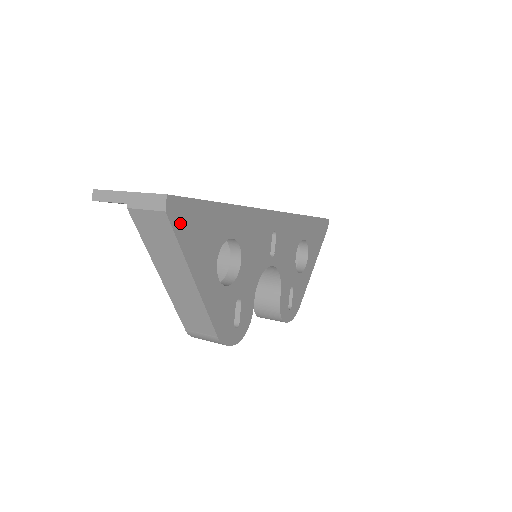
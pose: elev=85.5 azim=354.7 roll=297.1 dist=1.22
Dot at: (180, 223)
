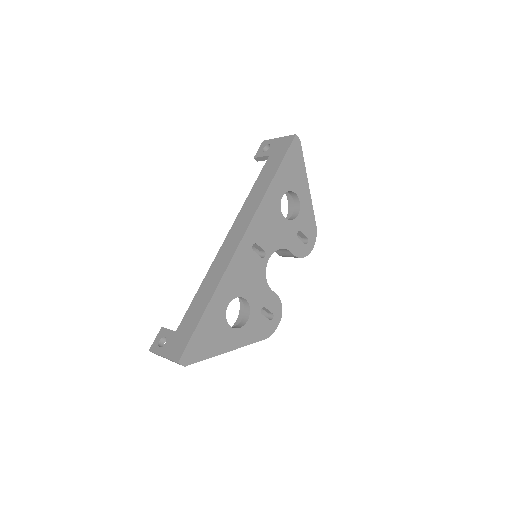
Dot at: (195, 356)
